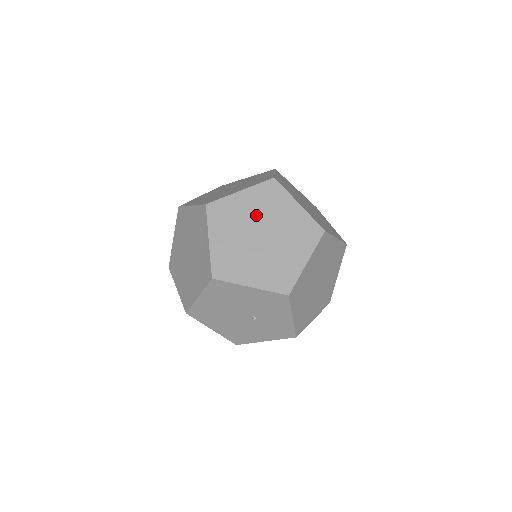
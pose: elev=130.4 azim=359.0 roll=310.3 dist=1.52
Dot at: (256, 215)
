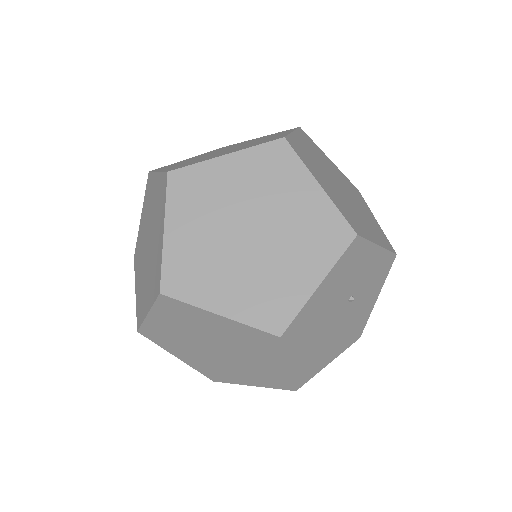
Dot at: (213, 226)
